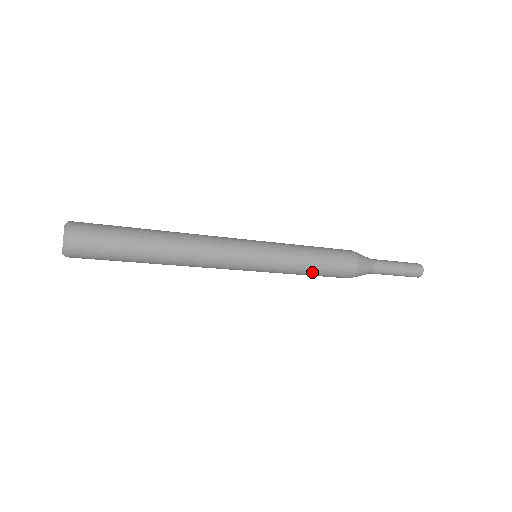
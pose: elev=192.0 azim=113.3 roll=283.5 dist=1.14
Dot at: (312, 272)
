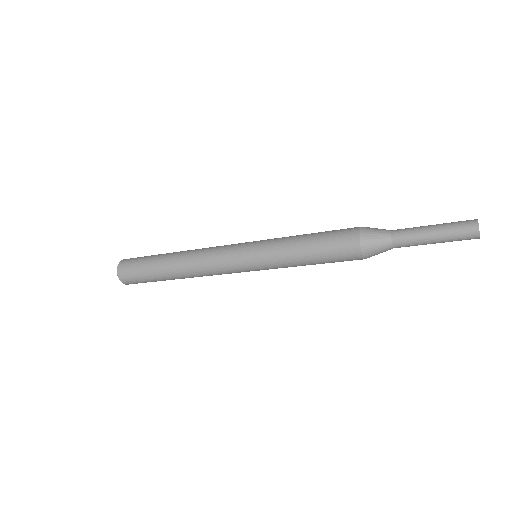
Dot at: (313, 264)
